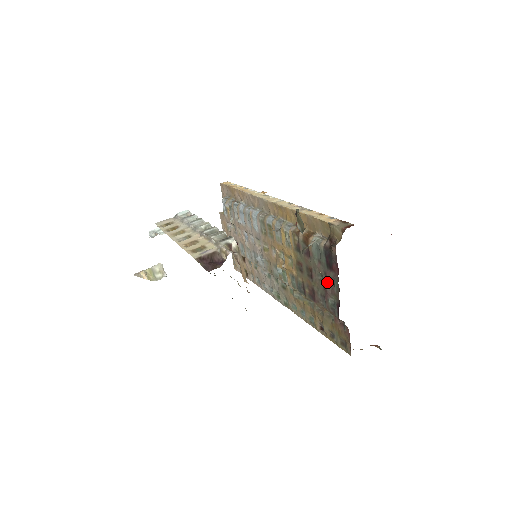
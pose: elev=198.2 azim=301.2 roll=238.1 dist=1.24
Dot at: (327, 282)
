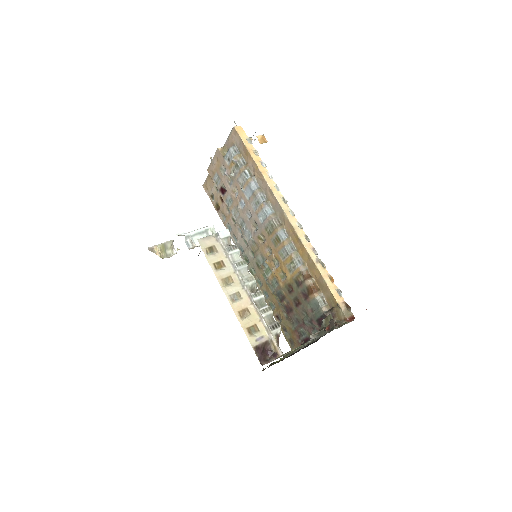
Dot at: (309, 323)
